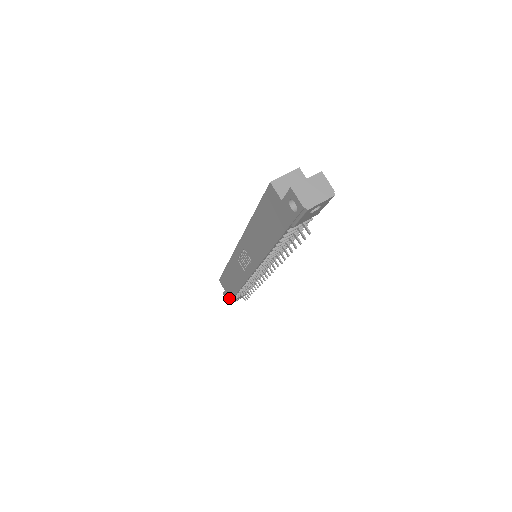
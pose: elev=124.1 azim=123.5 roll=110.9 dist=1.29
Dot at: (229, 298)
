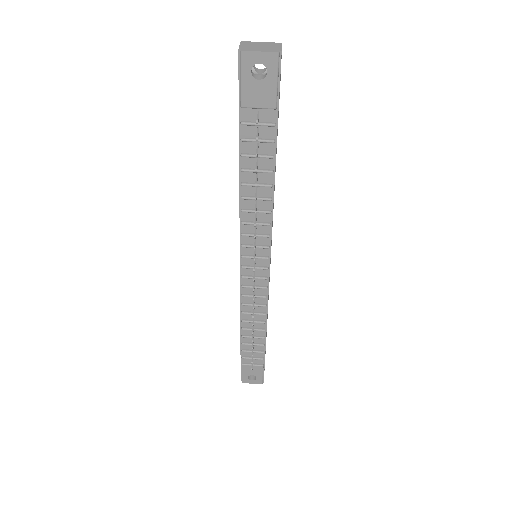
Dot at: occluded
